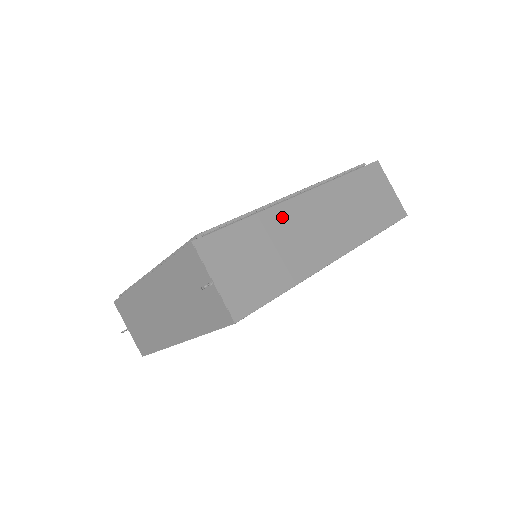
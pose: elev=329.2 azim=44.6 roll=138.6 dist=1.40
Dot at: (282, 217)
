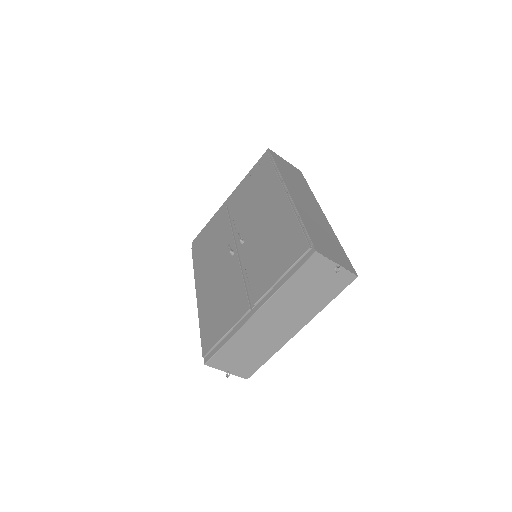
Dot at: (302, 210)
